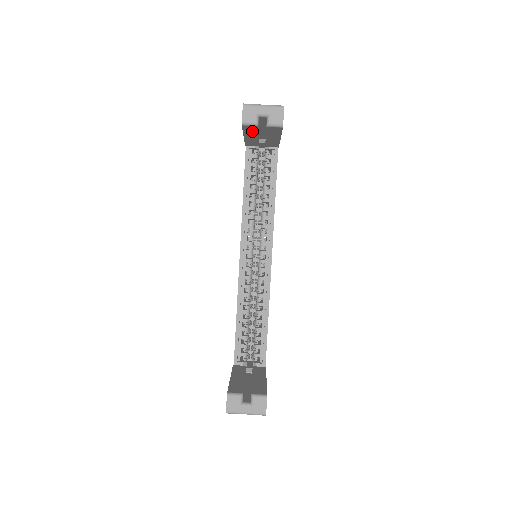
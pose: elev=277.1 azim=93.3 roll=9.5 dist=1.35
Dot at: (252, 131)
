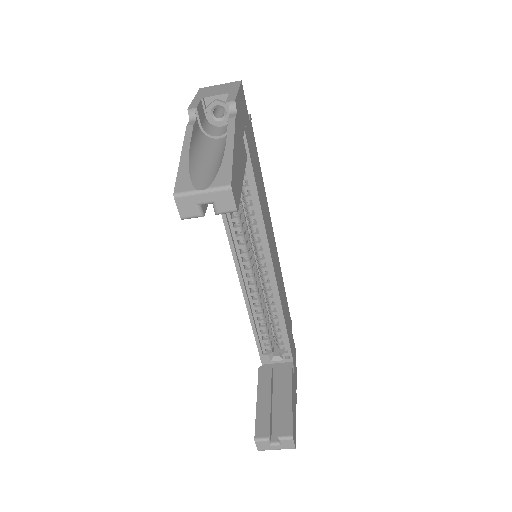
Dot at: occluded
